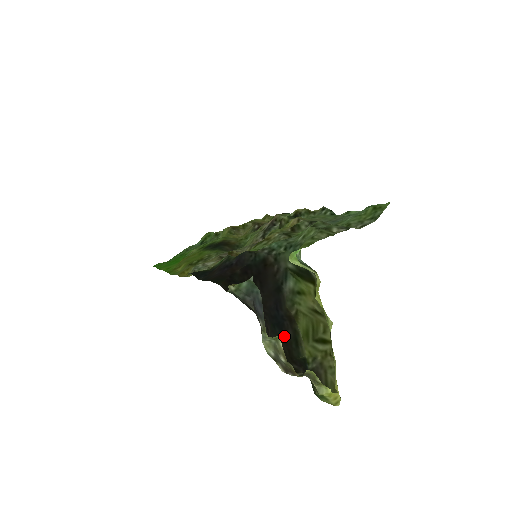
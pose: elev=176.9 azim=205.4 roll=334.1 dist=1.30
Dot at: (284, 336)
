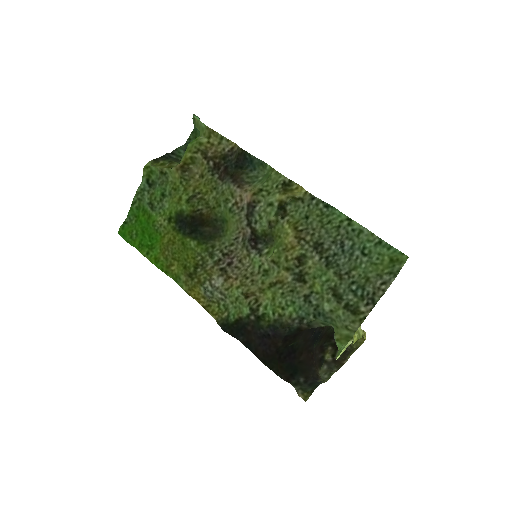
Dot at: (322, 336)
